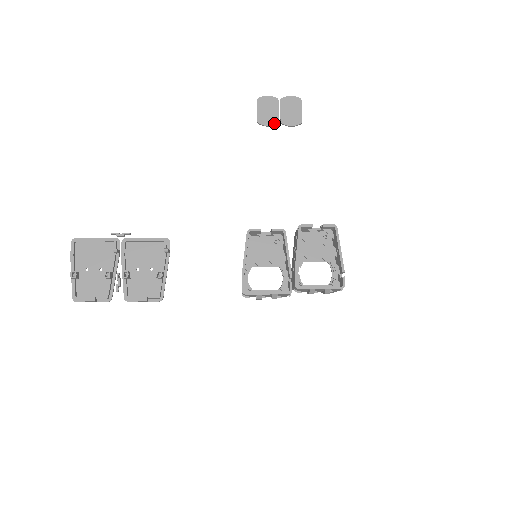
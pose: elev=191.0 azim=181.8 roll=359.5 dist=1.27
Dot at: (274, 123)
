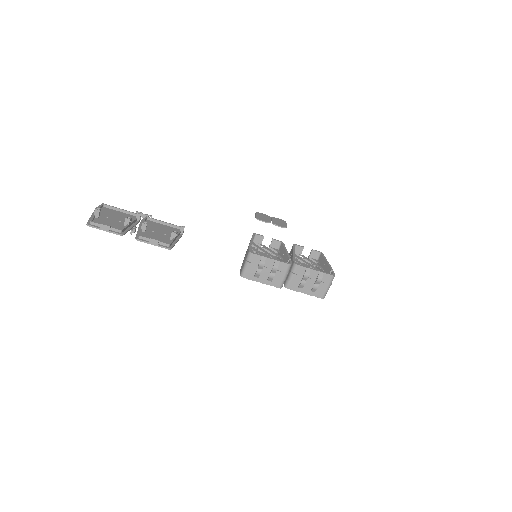
Dot at: (268, 222)
